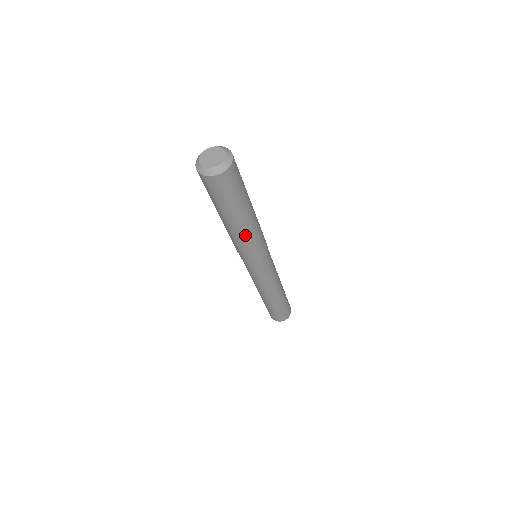
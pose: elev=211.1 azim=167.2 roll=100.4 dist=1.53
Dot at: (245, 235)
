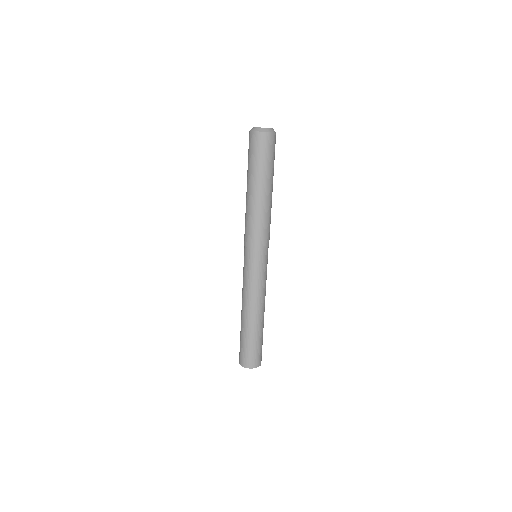
Dot at: (264, 208)
